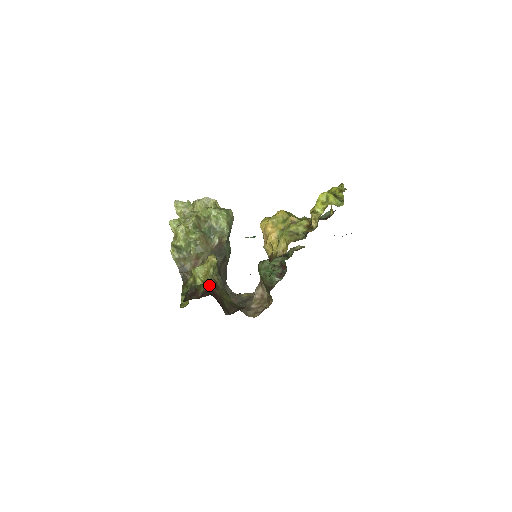
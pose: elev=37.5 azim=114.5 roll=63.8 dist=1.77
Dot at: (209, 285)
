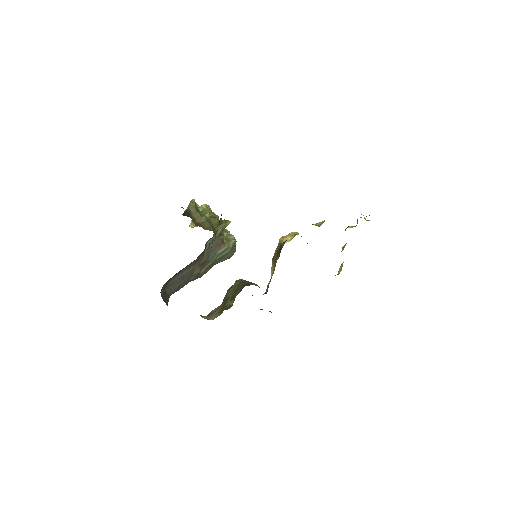
Dot at: occluded
